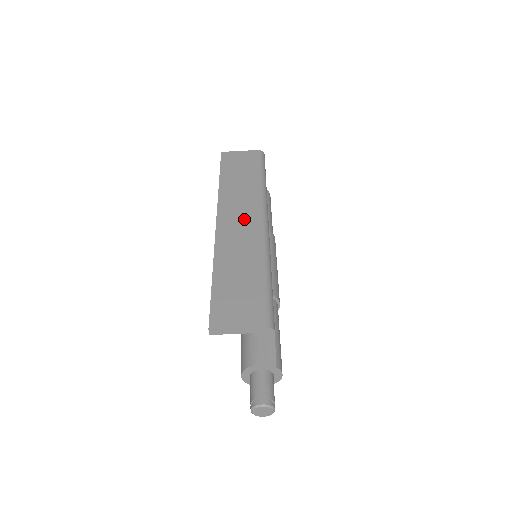
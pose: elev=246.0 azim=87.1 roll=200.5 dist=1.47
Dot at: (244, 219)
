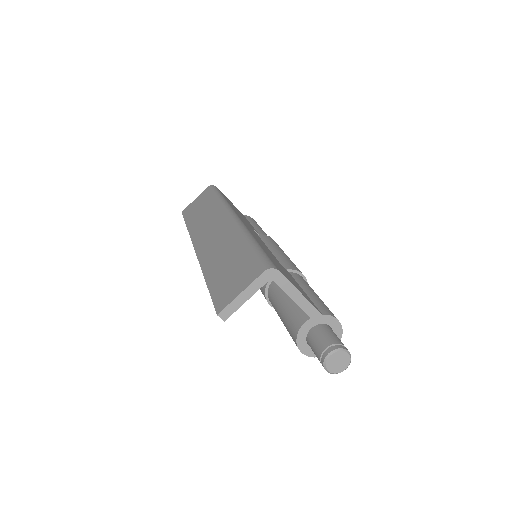
Dot at: (215, 229)
